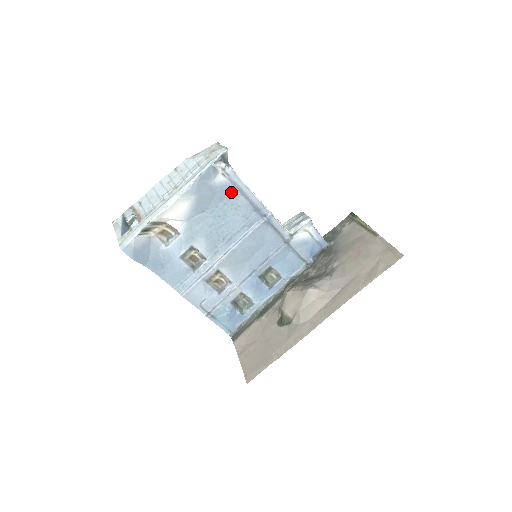
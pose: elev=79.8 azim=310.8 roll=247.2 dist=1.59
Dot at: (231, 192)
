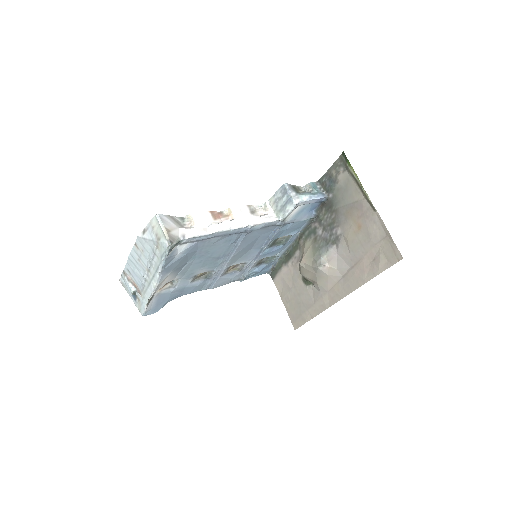
Dot at: (200, 243)
